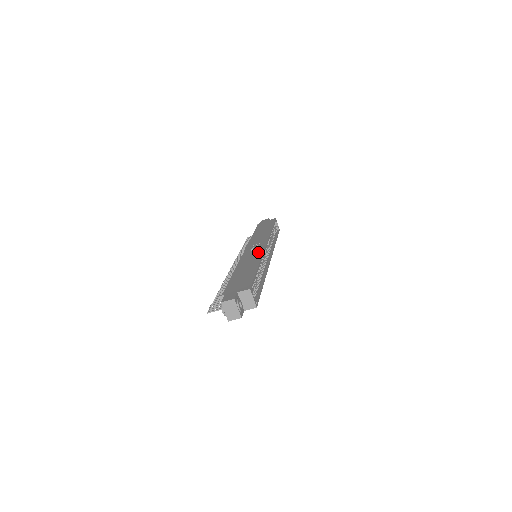
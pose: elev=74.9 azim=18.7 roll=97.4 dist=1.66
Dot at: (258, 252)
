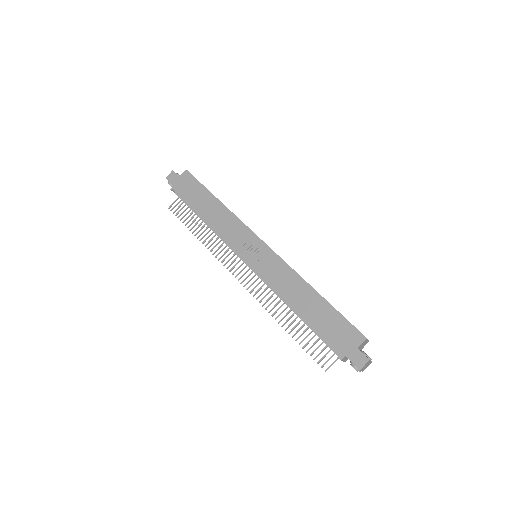
Dot at: (276, 262)
